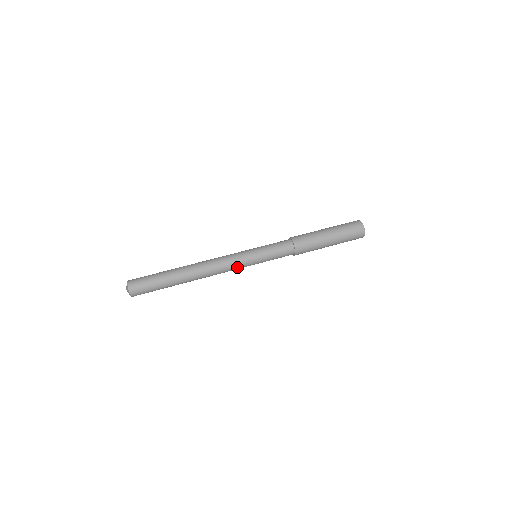
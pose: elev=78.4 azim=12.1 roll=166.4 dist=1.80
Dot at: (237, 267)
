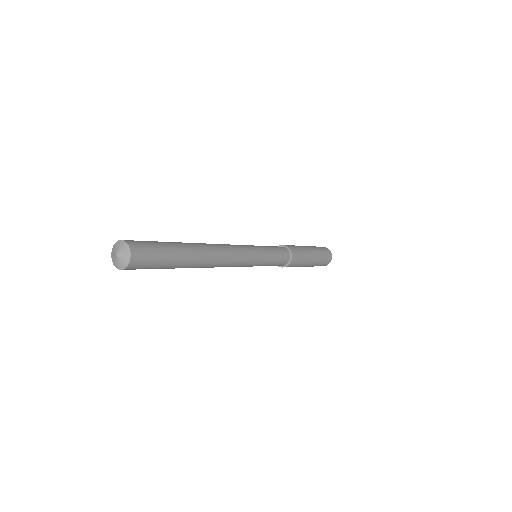
Dot at: (243, 264)
